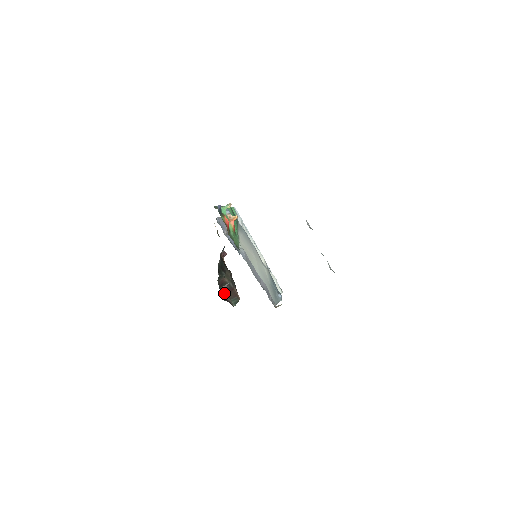
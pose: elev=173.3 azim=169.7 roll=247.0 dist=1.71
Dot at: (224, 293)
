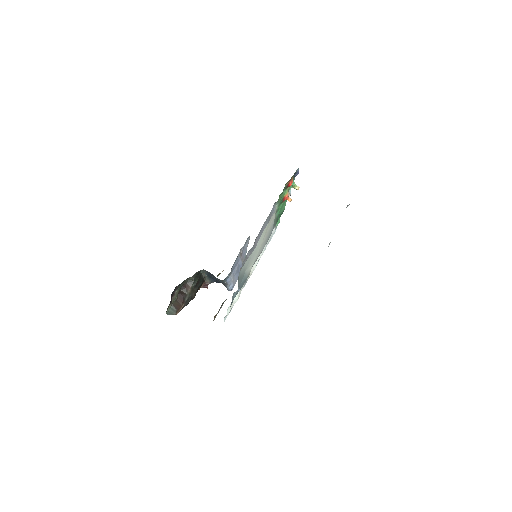
Dot at: (177, 293)
